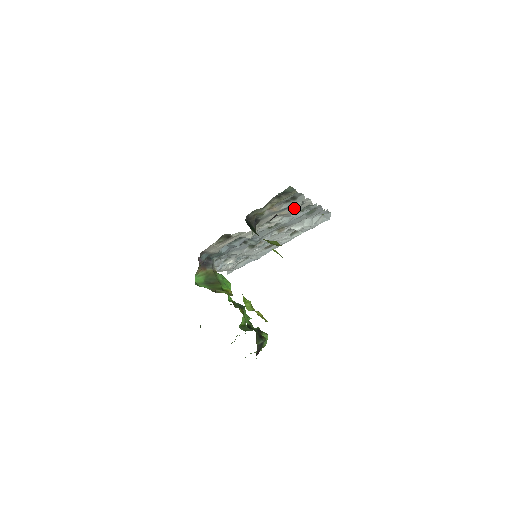
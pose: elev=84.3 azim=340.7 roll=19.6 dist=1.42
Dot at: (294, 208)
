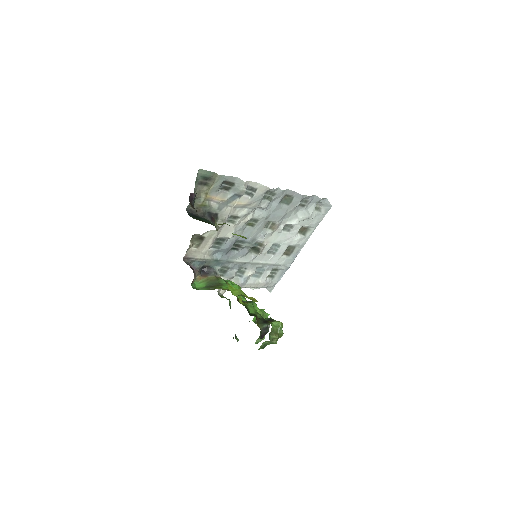
Dot at: (240, 194)
